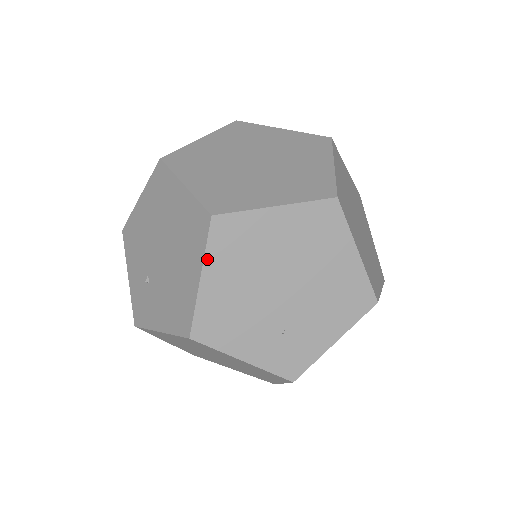
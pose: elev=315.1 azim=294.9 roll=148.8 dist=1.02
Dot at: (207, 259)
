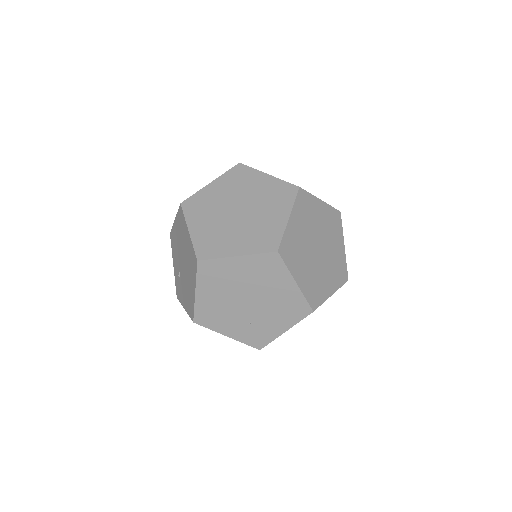
Dot at: (198, 283)
